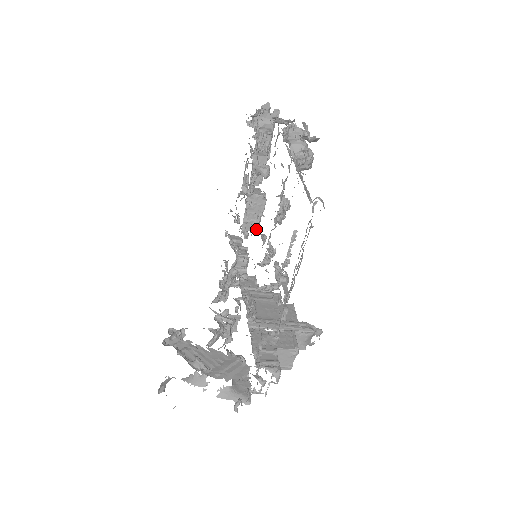
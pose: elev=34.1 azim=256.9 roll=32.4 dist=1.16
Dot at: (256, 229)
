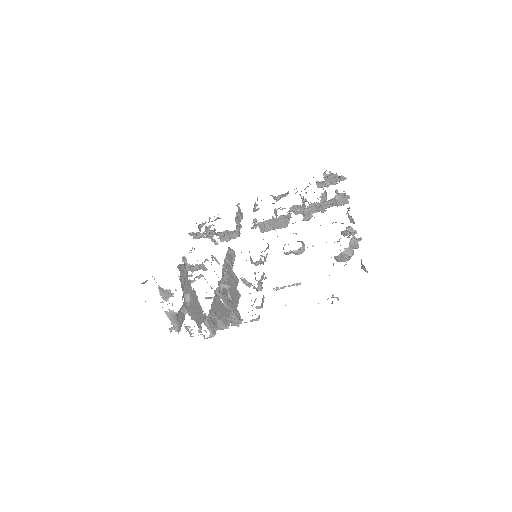
Dot at: (263, 231)
